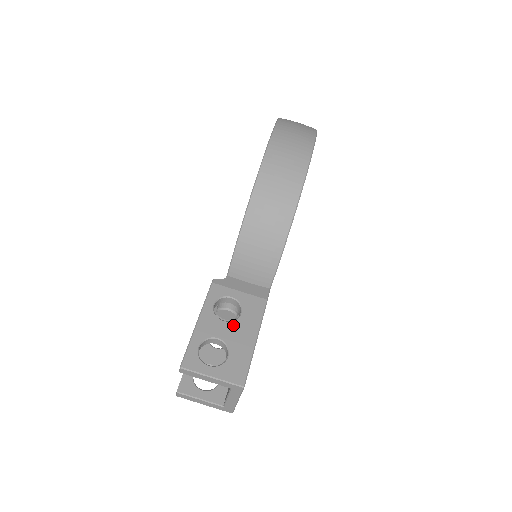
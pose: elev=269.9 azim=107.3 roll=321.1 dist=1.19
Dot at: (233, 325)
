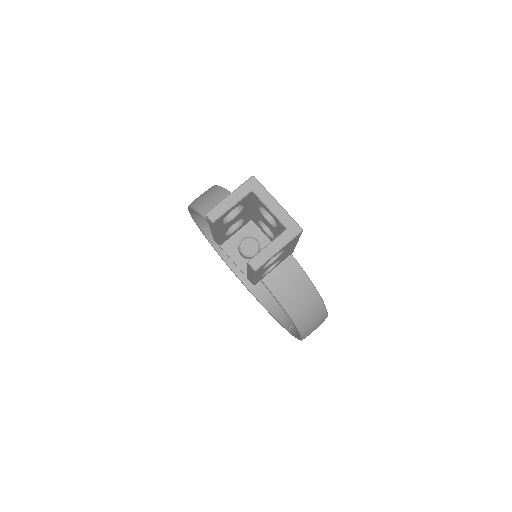
Dot at: occluded
